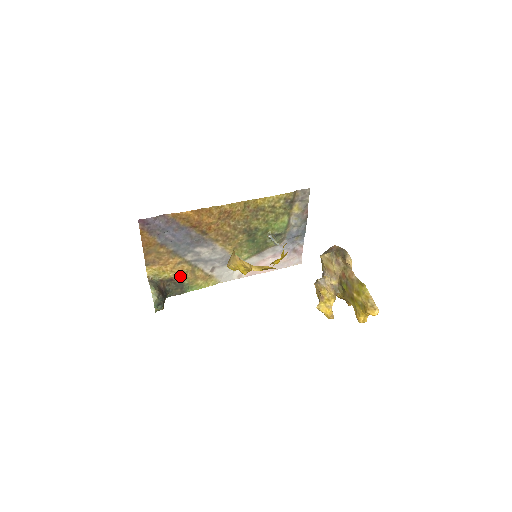
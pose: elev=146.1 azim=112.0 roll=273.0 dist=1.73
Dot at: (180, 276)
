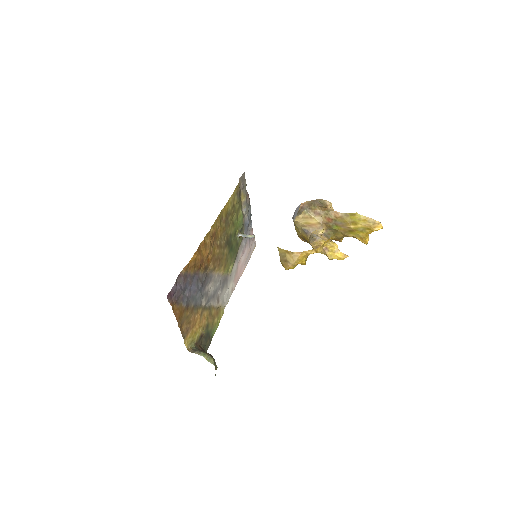
Dot at: (205, 327)
